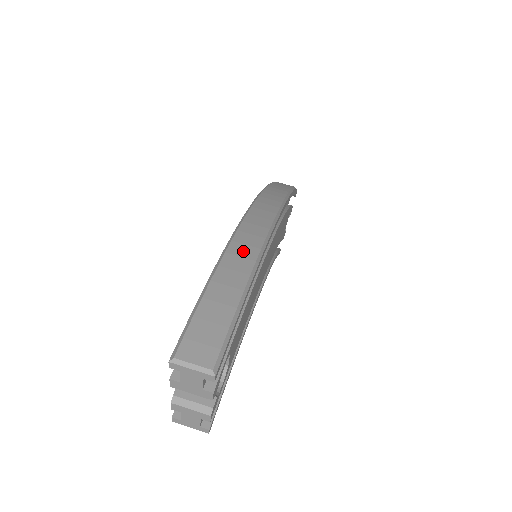
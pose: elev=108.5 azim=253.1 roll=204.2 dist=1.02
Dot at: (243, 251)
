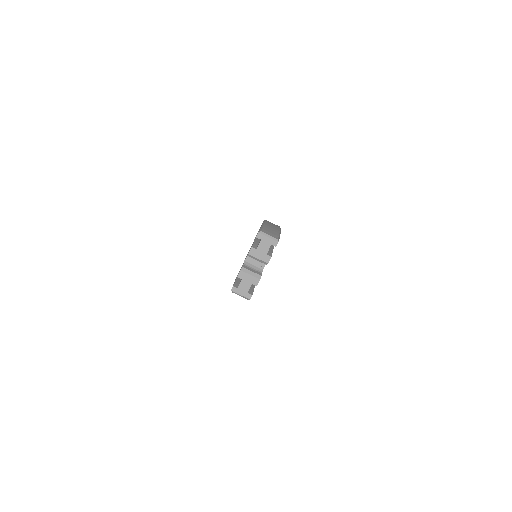
Dot at: occluded
